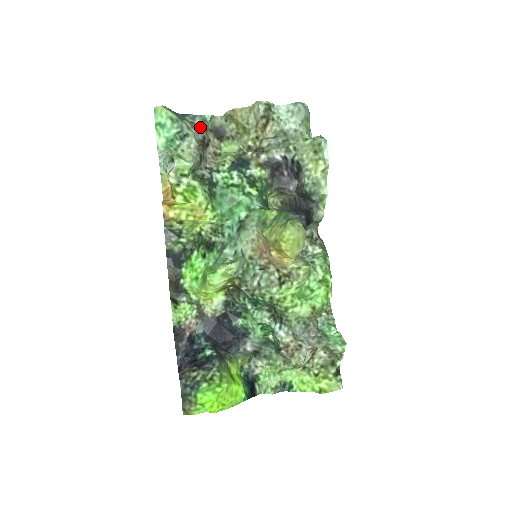
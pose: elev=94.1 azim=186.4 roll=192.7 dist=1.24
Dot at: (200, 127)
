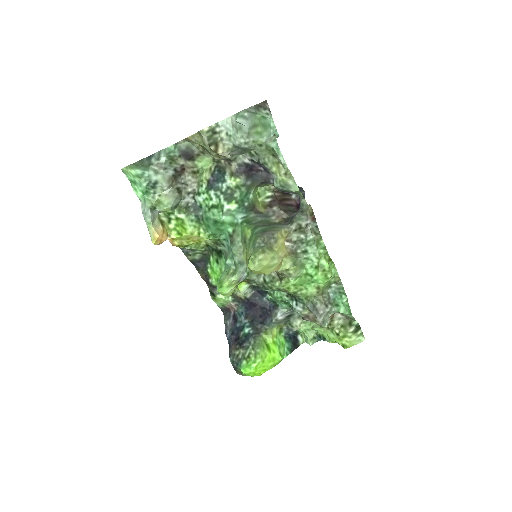
Dot at: (167, 163)
